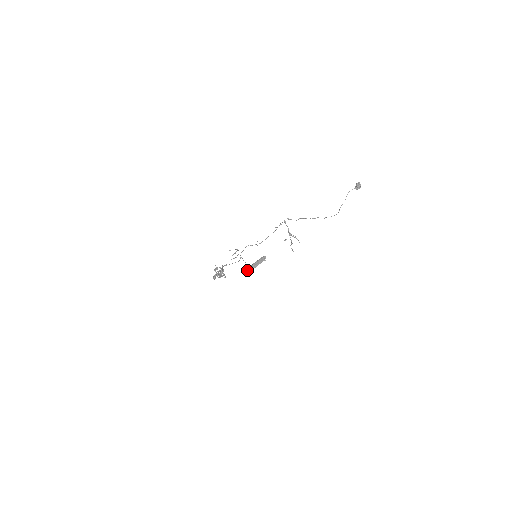
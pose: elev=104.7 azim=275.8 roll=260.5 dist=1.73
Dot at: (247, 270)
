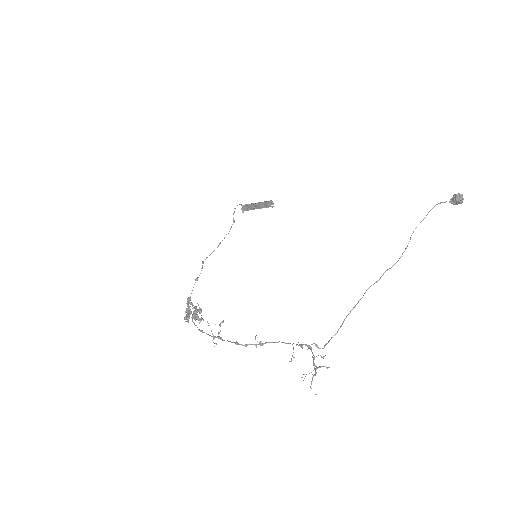
Dot at: (243, 209)
